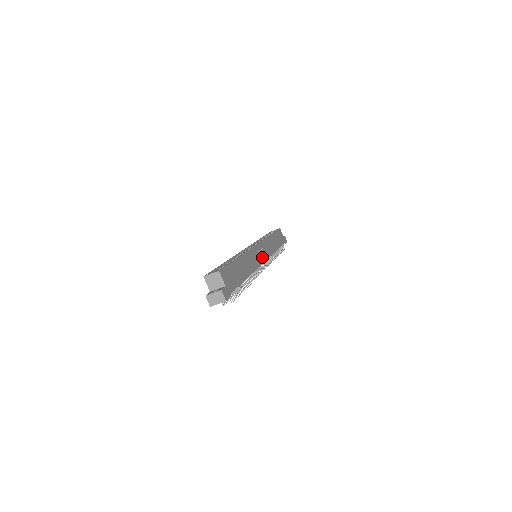
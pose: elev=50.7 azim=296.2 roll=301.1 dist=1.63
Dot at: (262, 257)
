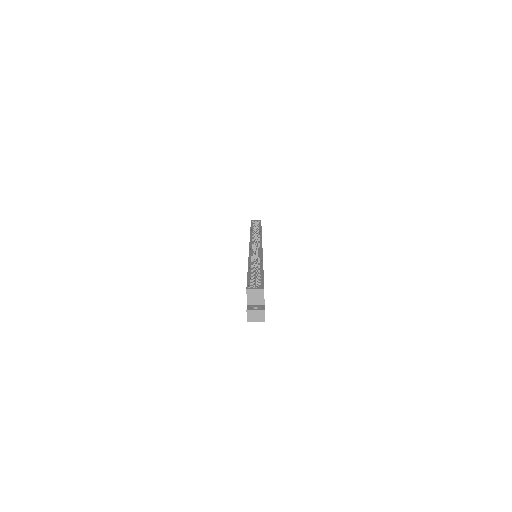
Dot at: occluded
